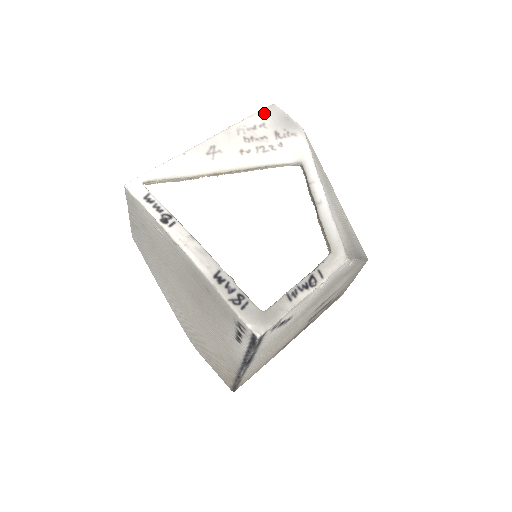
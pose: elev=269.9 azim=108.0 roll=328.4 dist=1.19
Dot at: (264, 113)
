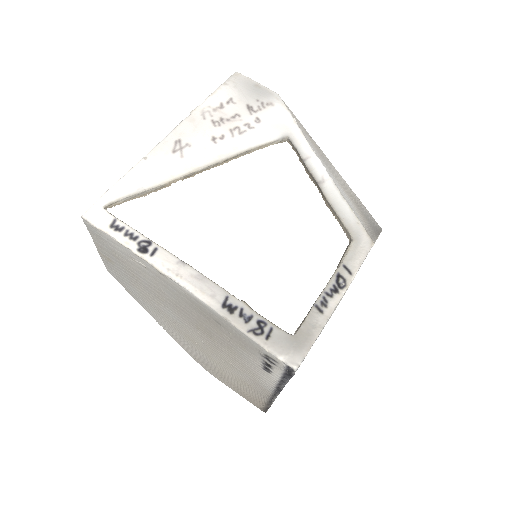
Dot at: (228, 86)
